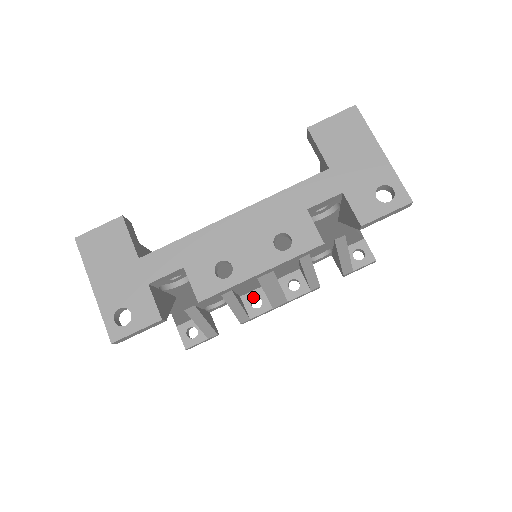
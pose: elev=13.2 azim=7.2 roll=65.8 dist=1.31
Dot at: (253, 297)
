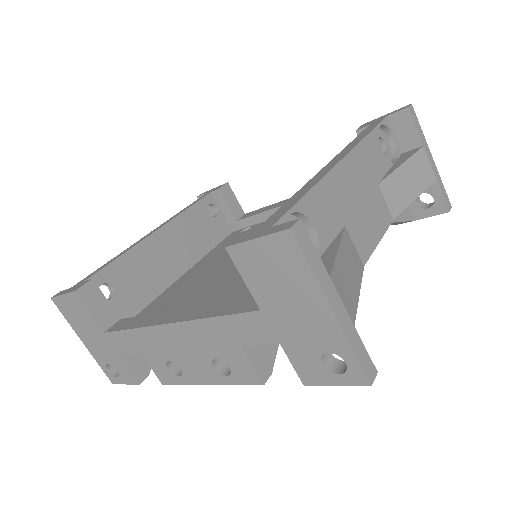
Dot at: occluded
